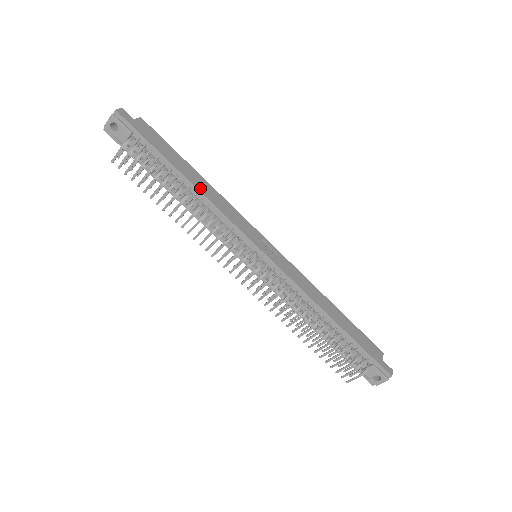
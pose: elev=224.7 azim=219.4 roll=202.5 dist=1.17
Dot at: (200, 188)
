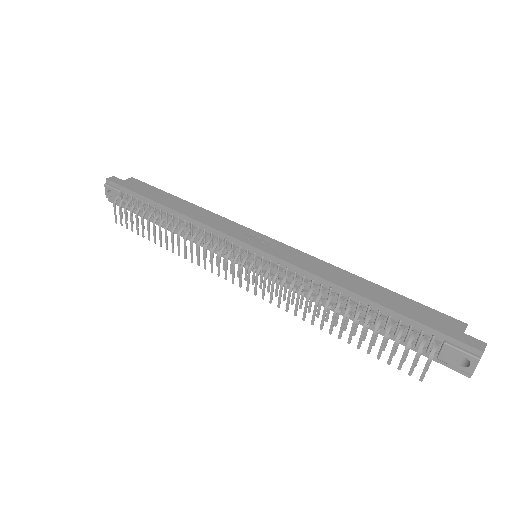
Dot at: (181, 211)
